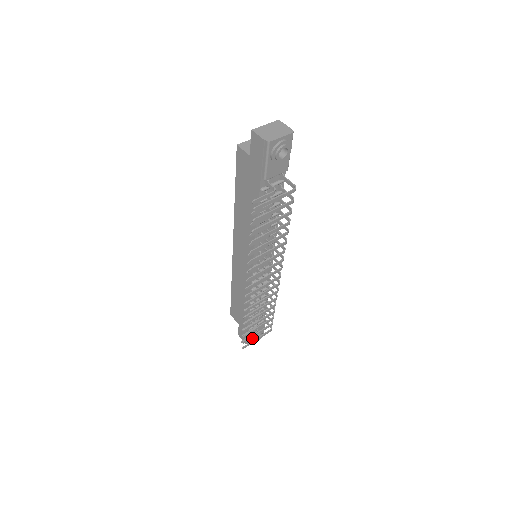
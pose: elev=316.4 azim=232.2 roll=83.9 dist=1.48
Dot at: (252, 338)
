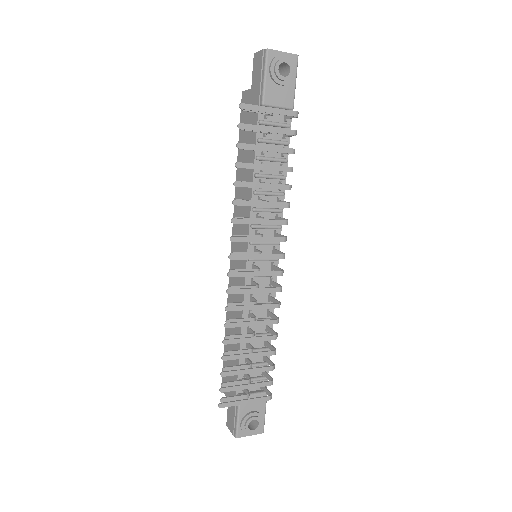
Dot at: (242, 420)
